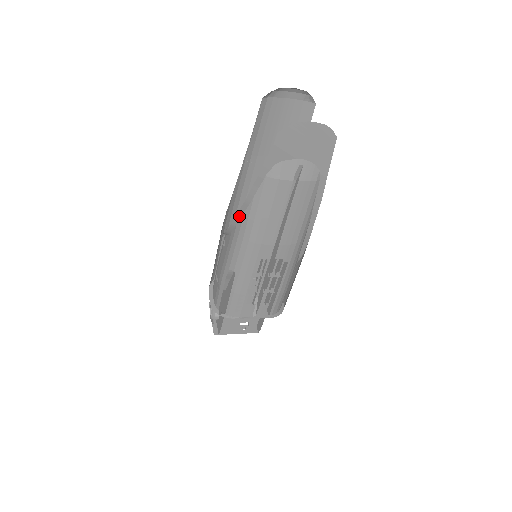
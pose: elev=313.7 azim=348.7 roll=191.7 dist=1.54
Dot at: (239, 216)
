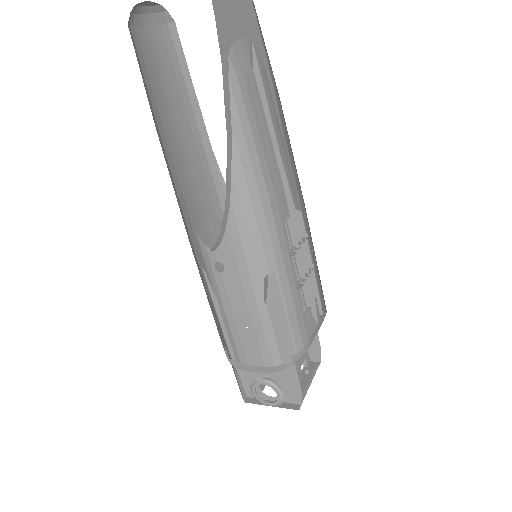
Dot at: (228, 179)
